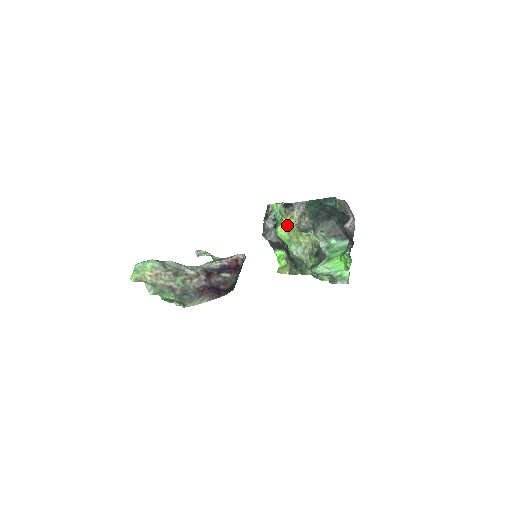
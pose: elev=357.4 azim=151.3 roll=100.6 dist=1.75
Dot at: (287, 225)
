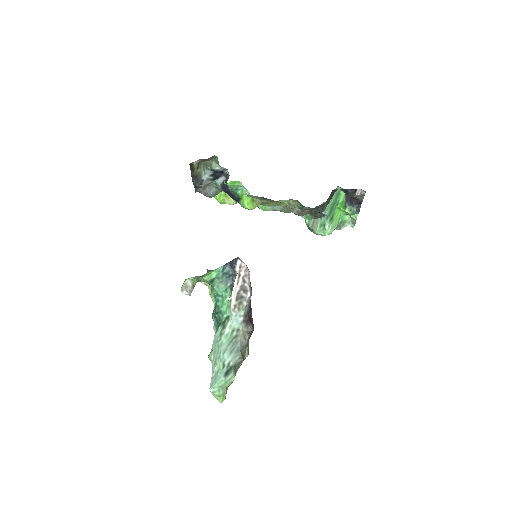
Dot at: occluded
